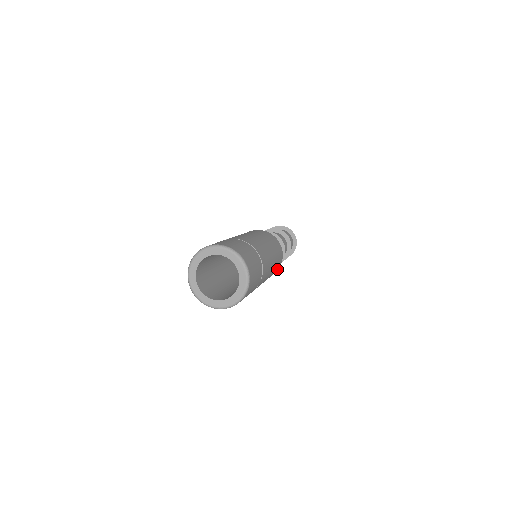
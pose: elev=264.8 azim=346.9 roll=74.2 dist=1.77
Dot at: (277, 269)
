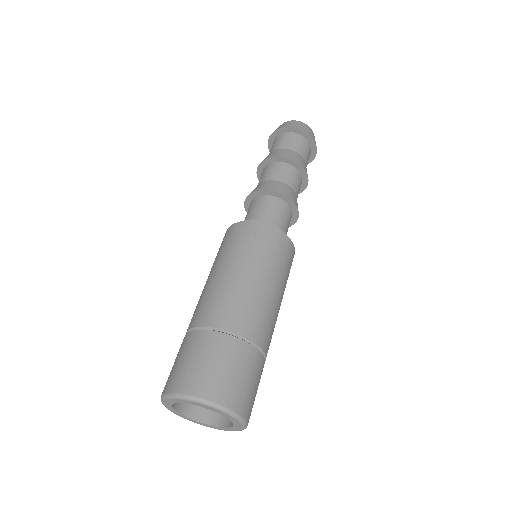
Dot at: (287, 248)
